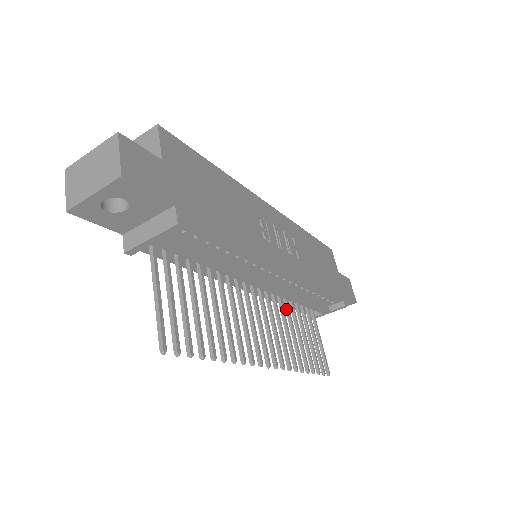
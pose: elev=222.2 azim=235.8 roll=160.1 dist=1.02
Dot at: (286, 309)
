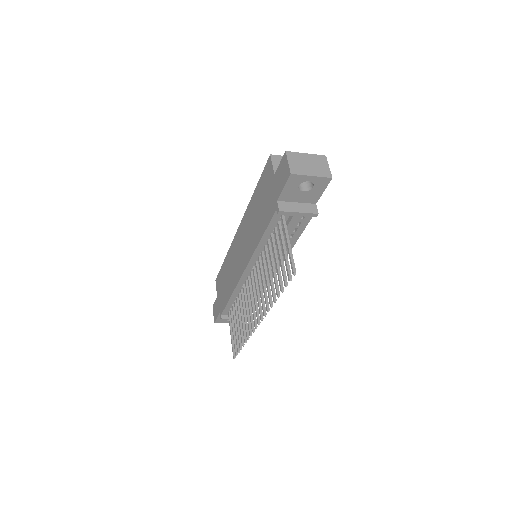
Dot at: (240, 300)
